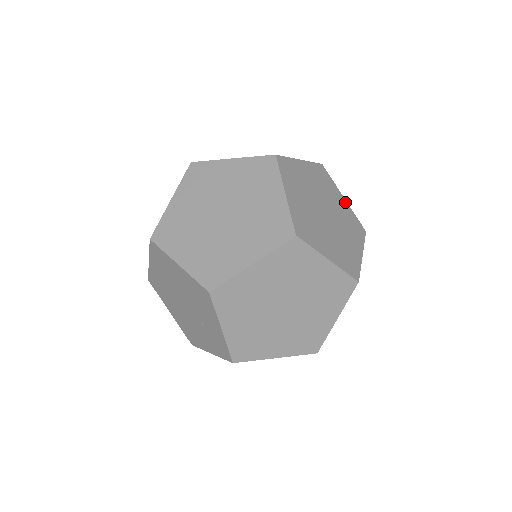
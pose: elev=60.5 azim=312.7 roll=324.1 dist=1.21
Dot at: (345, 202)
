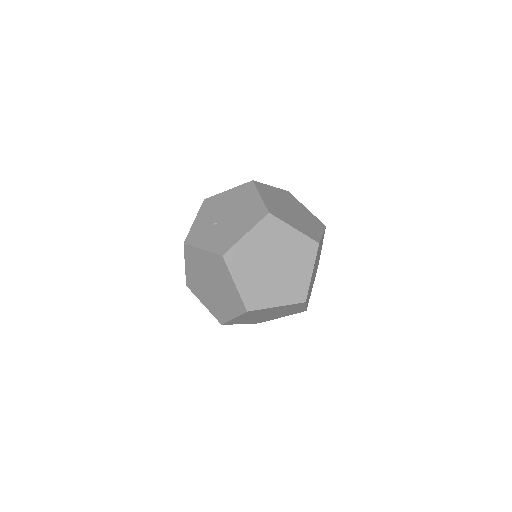
Dot at: occluded
